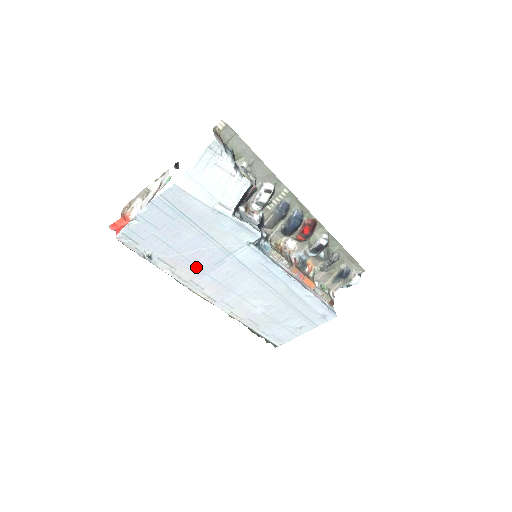
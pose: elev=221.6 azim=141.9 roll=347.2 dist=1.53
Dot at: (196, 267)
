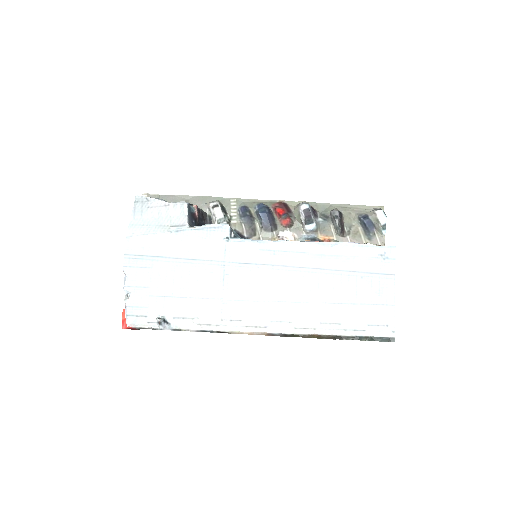
Dot at: (211, 301)
